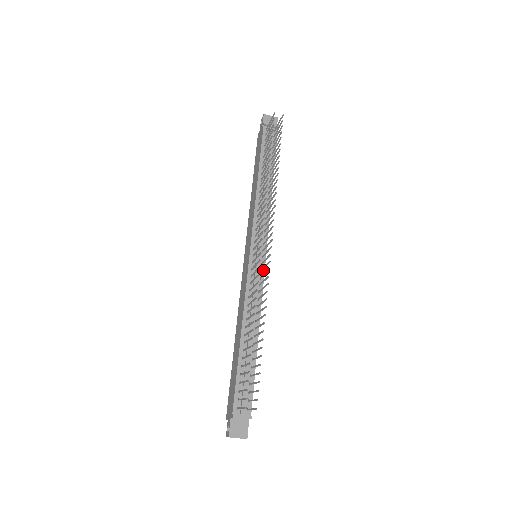
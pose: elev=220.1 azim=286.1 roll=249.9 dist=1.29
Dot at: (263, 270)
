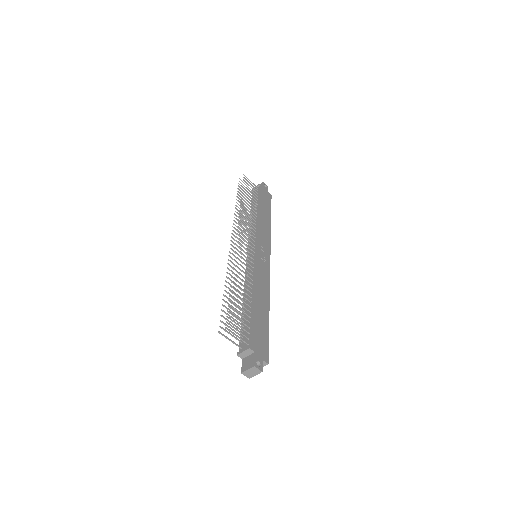
Dot at: (255, 258)
